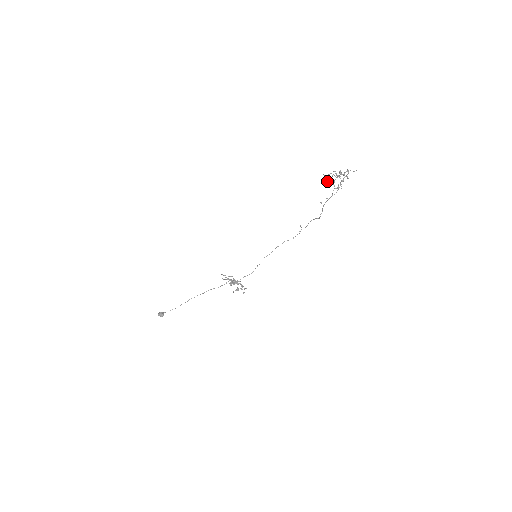
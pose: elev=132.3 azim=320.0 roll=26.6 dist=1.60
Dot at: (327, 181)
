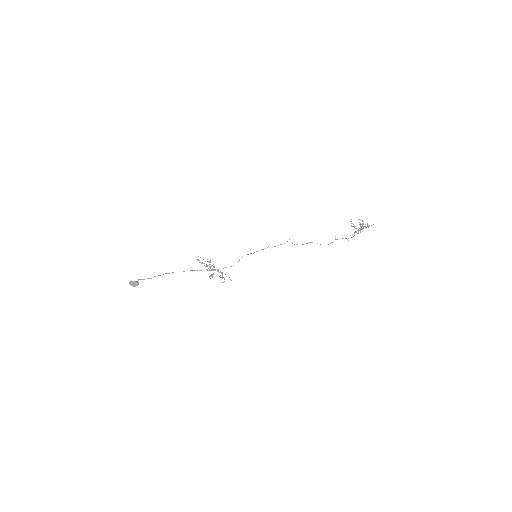
Dot at: (355, 226)
